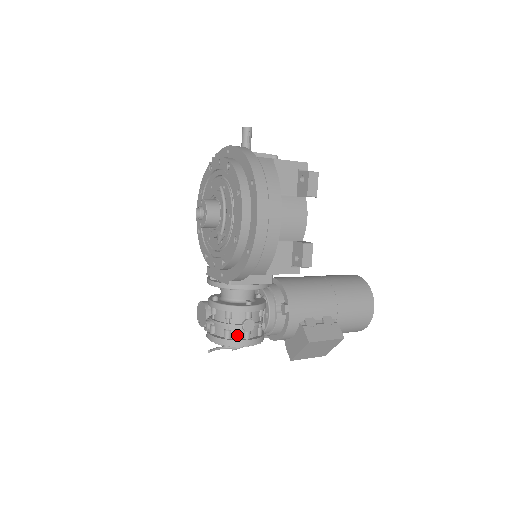
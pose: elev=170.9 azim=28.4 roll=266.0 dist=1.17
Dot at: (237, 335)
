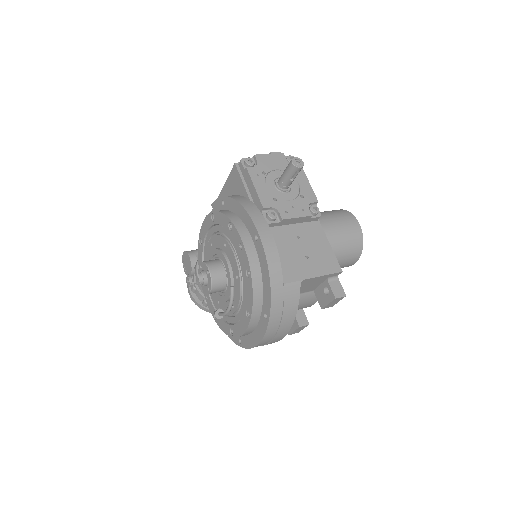
Dot at: occluded
